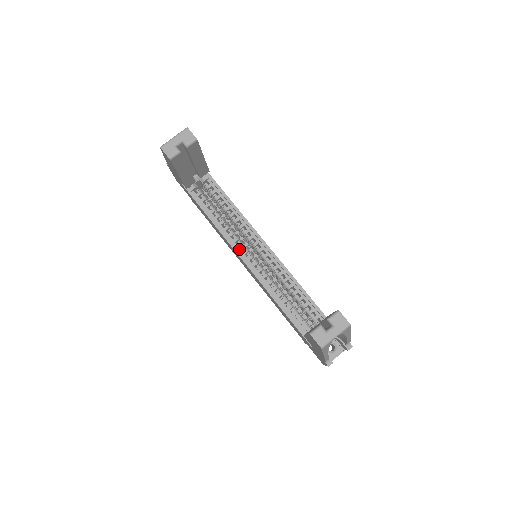
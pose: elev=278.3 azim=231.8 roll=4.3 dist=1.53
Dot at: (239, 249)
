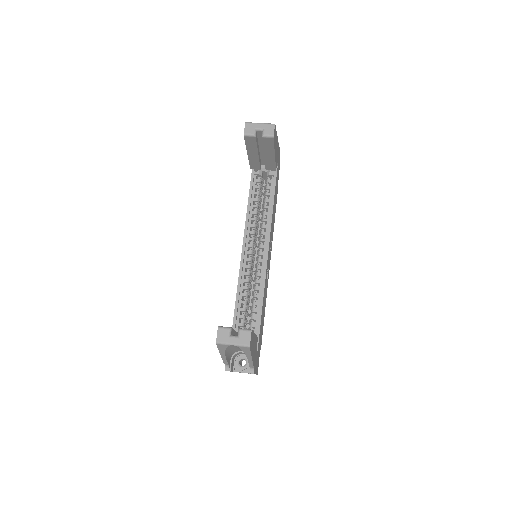
Dot at: (248, 240)
